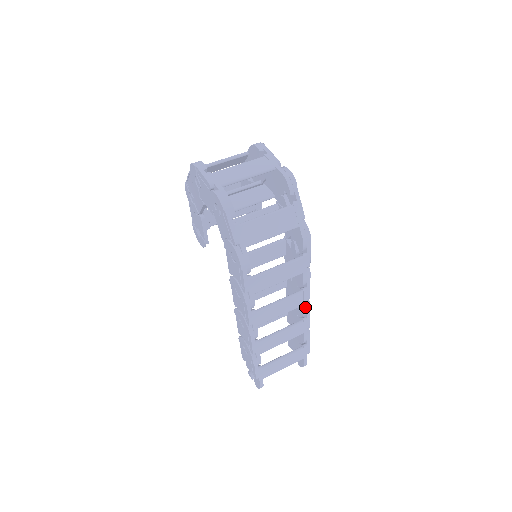
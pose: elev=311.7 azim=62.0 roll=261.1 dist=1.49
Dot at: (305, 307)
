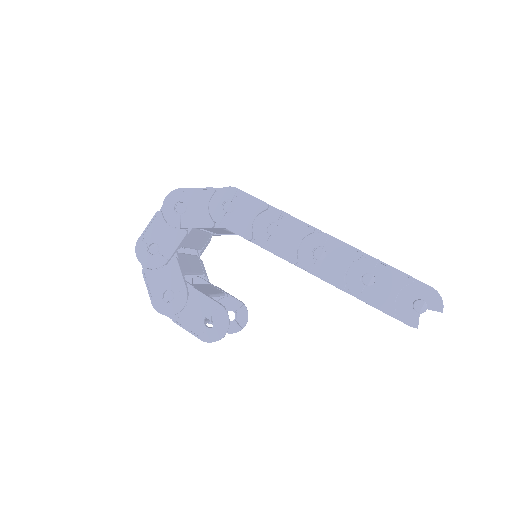
Dot at: occluded
